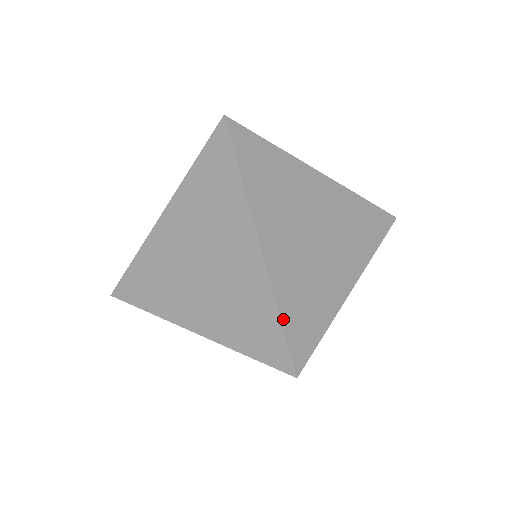
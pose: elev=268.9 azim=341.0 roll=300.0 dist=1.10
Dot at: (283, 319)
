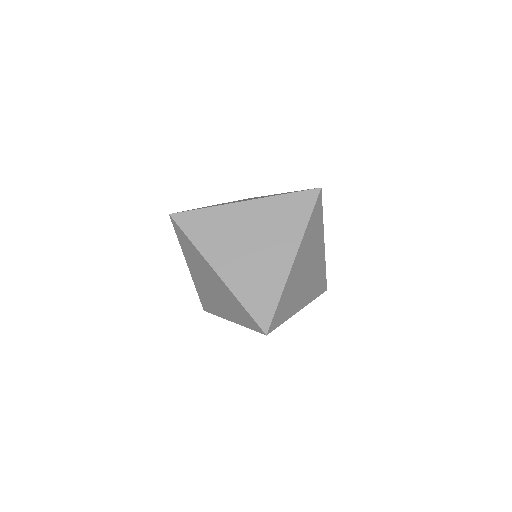
Dot at: (279, 303)
